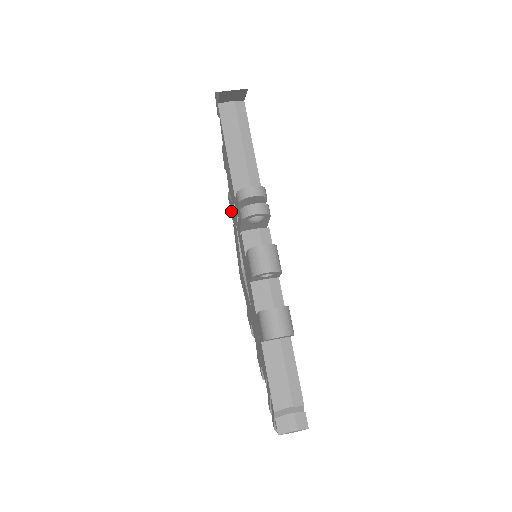
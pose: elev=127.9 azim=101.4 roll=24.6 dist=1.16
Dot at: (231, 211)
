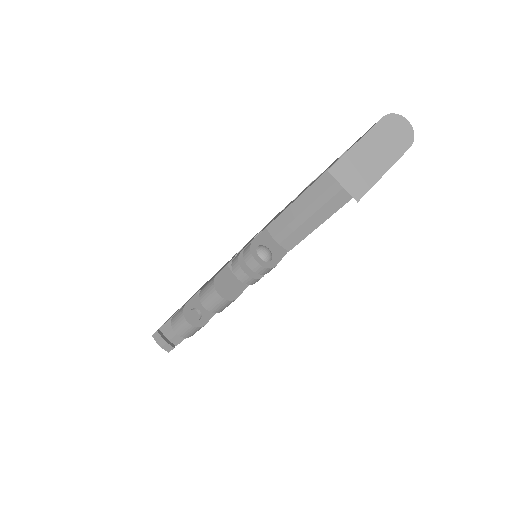
Dot at: occluded
